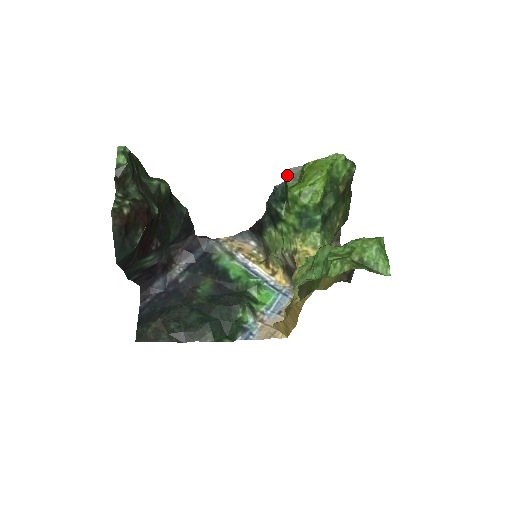
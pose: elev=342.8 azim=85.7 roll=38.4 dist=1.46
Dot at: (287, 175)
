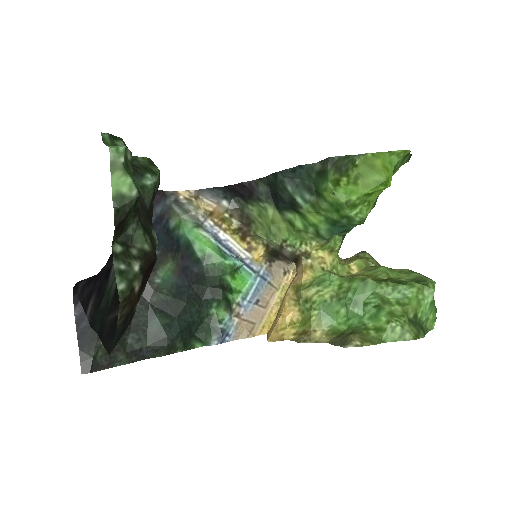
Dot at: (331, 164)
